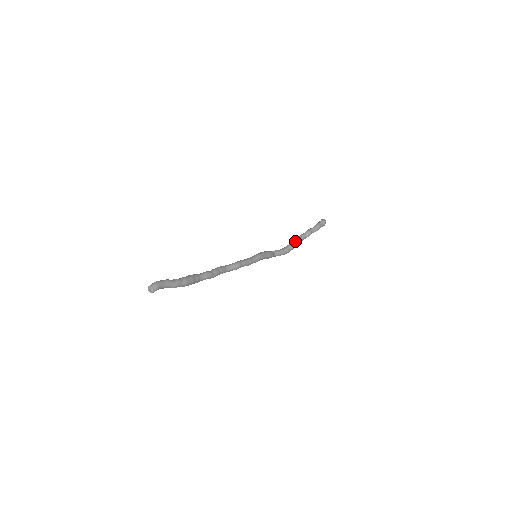
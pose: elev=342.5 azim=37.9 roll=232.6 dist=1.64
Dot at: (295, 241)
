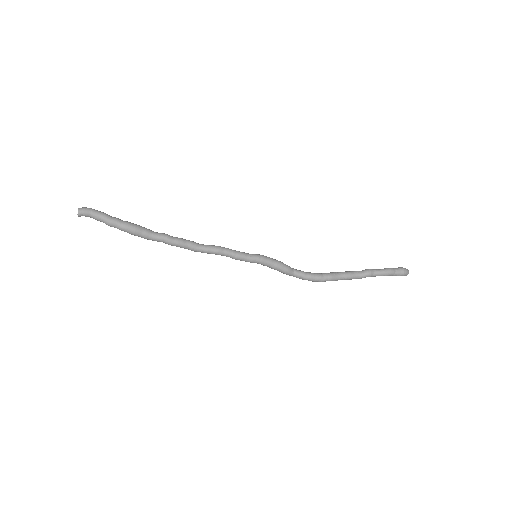
Dot at: (338, 272)
